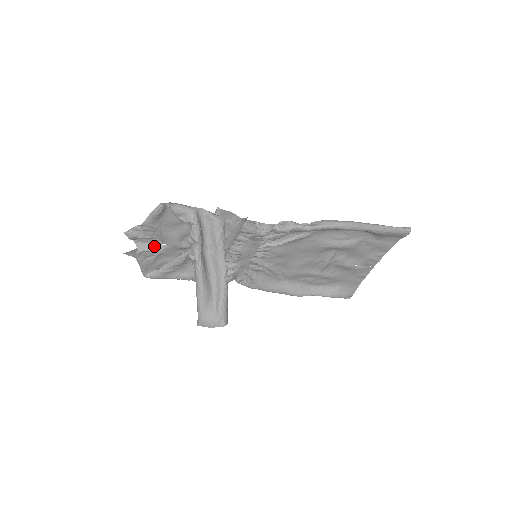
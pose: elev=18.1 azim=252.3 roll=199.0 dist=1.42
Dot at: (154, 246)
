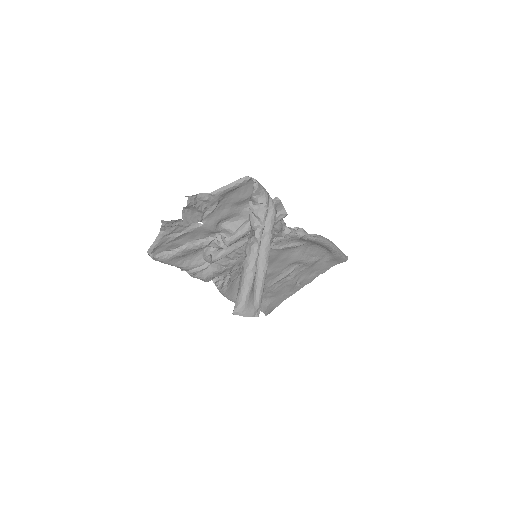
Dot at: (195, 221)
